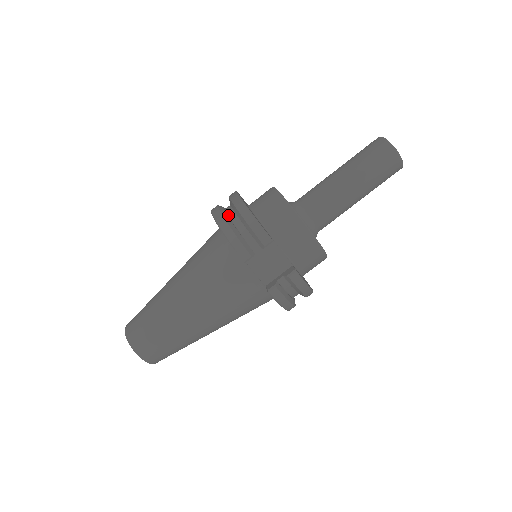
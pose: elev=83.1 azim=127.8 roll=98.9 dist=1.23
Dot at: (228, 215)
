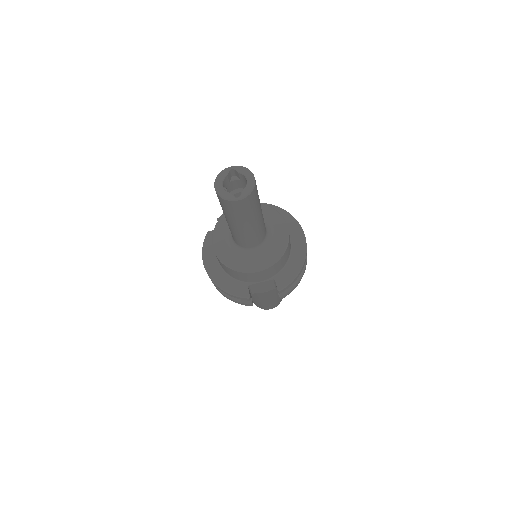
Dot at: occluded
